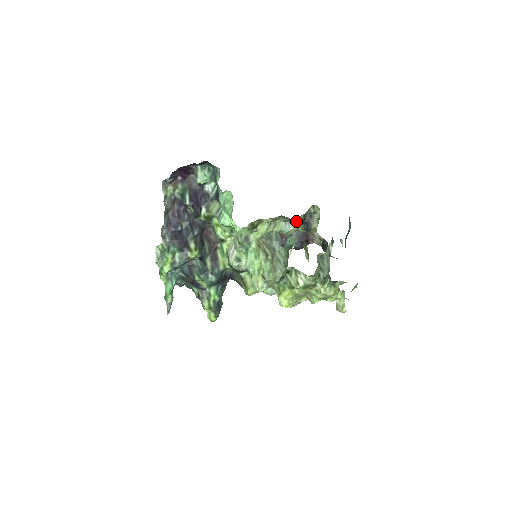
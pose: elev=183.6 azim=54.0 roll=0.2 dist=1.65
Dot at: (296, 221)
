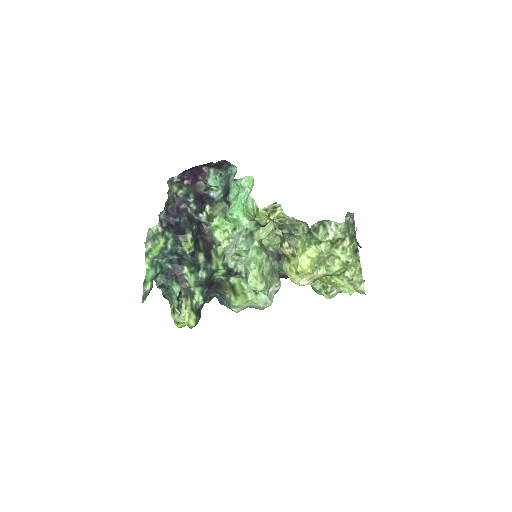
Dot at: (300, 230)
